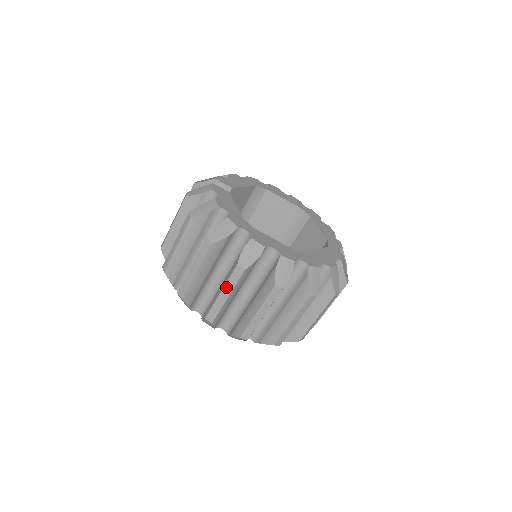
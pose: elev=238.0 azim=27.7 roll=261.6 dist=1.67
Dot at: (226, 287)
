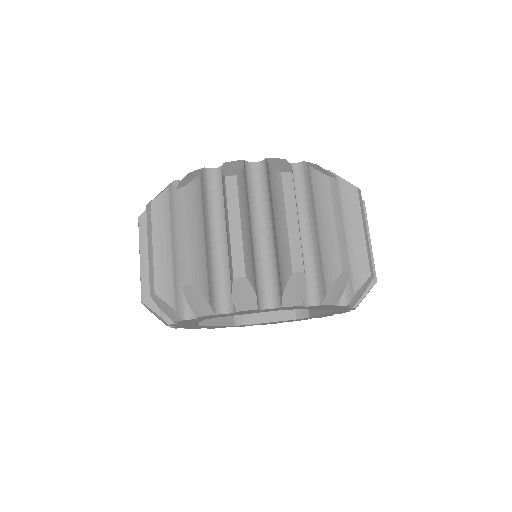
Dot at: (335, 211)
